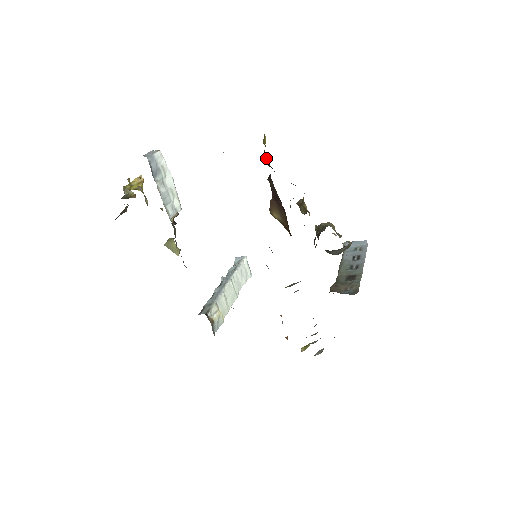
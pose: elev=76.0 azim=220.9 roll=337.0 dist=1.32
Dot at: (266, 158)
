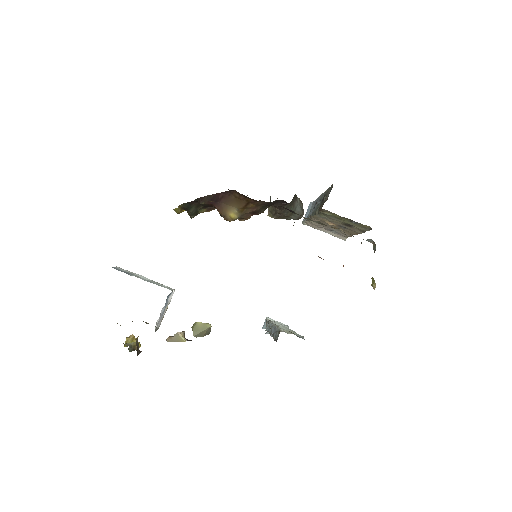
Dot at: (187, 205)
